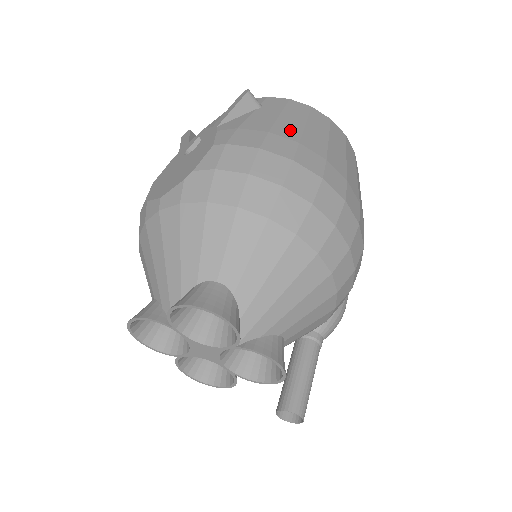
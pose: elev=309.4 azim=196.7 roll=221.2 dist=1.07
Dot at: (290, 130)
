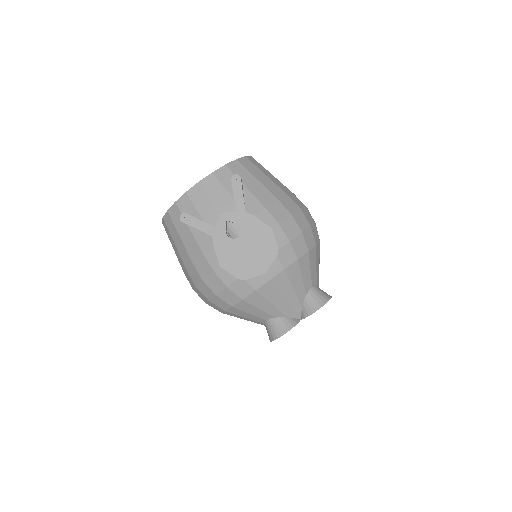
Dot at: (275, 189)
